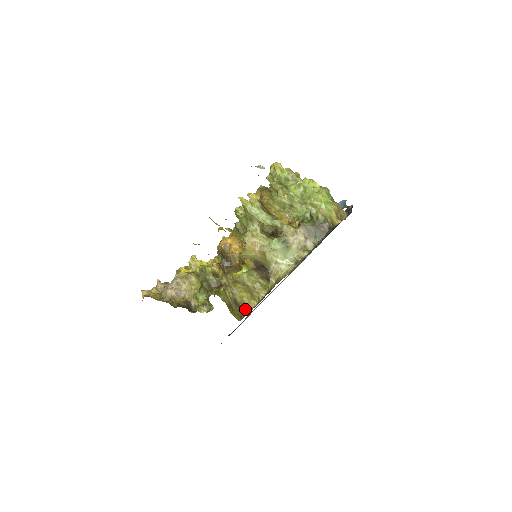
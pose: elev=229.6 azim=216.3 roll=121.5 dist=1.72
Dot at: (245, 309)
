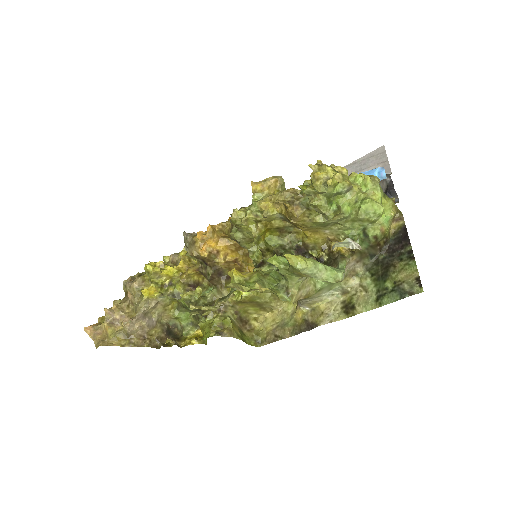
Dot at: (254, 323)
